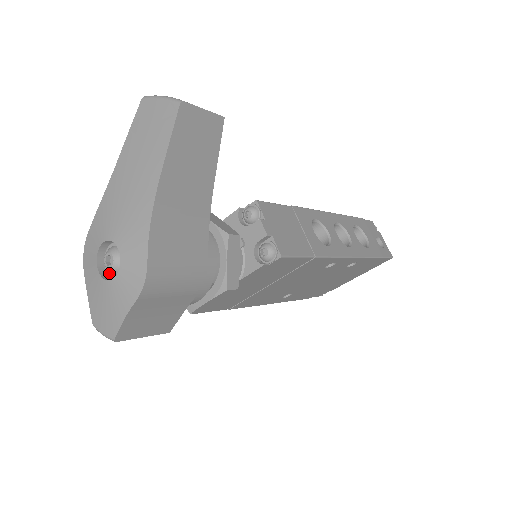
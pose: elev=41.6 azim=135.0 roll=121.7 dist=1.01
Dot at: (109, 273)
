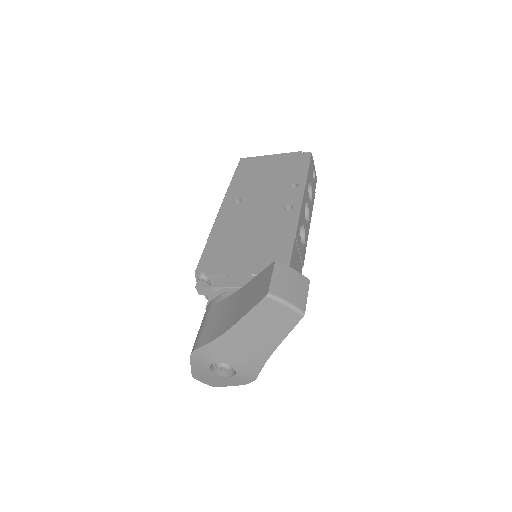
Dot at: (217, 368)
